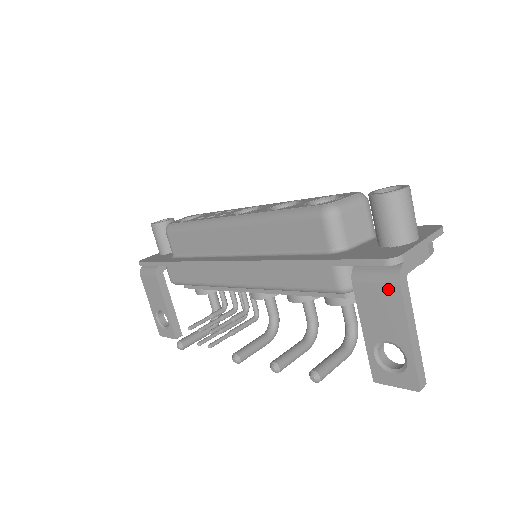
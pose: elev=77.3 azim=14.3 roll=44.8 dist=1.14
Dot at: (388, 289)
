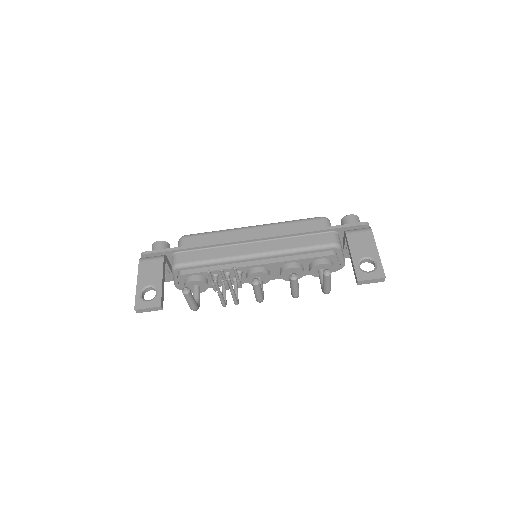
Dot at: (366, 233)
